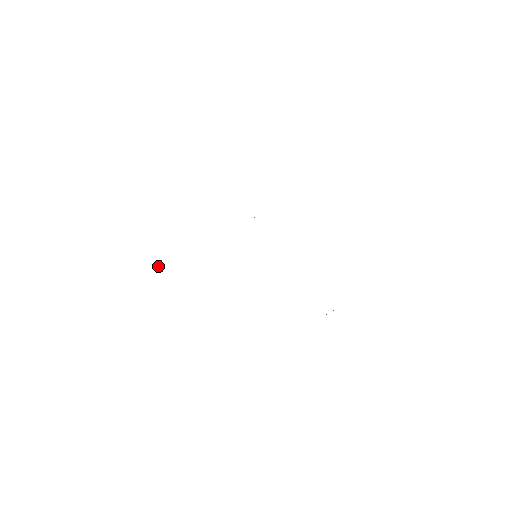
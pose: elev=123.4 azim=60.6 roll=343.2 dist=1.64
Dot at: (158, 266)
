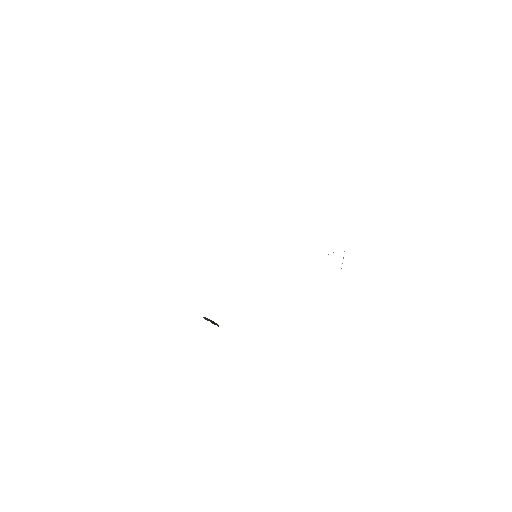
Dot at: occluded
